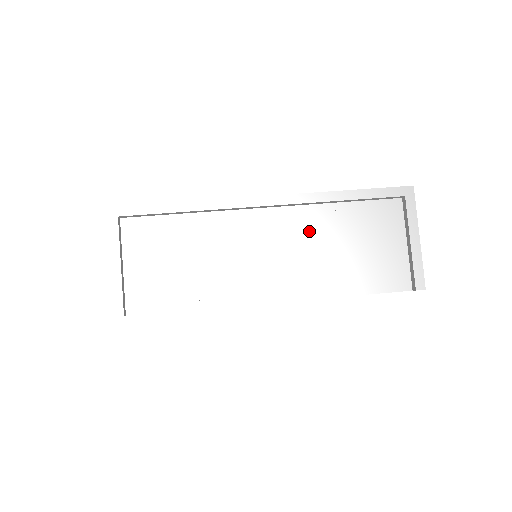
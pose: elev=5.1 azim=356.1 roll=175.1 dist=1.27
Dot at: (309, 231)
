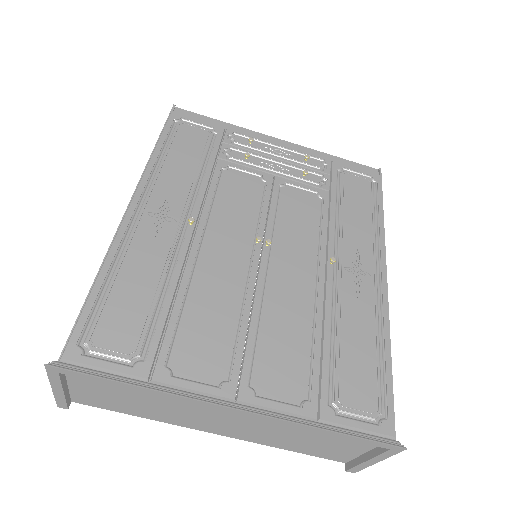
Dot at: (273, 424)
